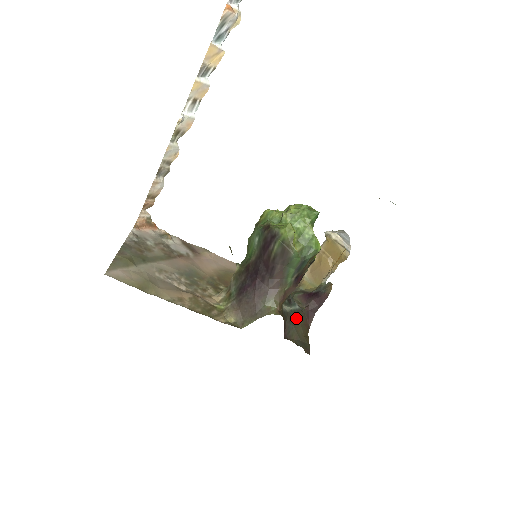
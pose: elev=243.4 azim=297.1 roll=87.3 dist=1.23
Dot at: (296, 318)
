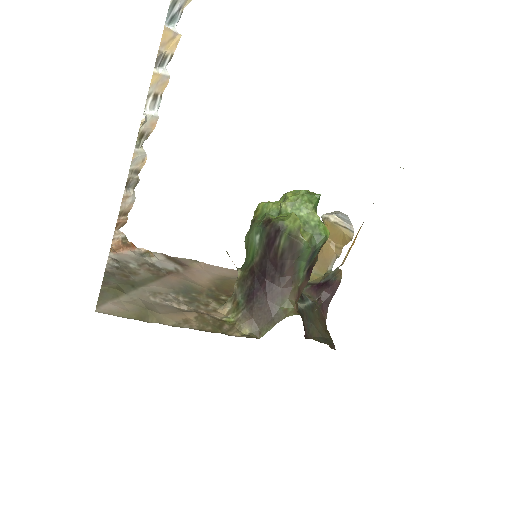
Dot at: (312, 314)
